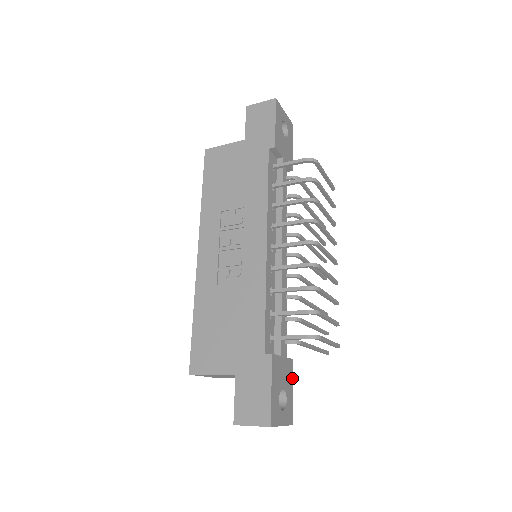
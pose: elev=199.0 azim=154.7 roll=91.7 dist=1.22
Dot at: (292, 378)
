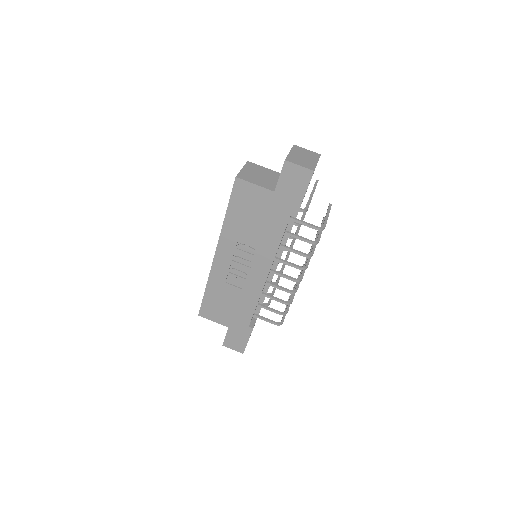
Dot at: occluded
